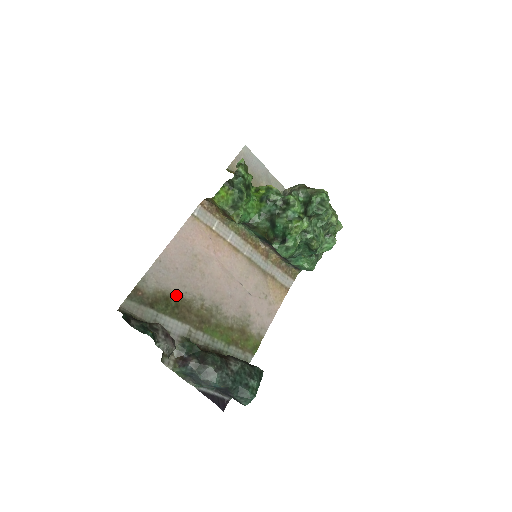
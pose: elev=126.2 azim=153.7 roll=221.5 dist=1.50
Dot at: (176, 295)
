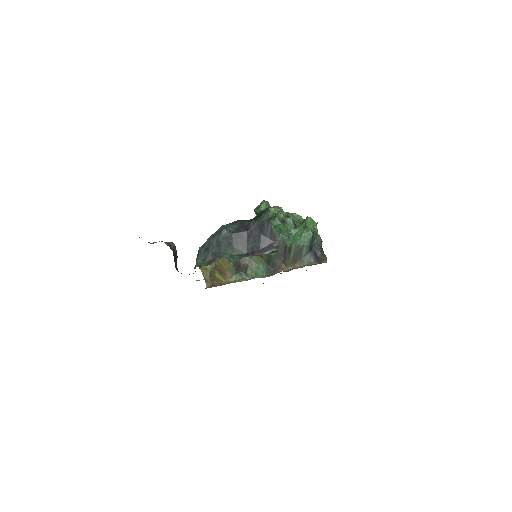
Dot at: occluded
